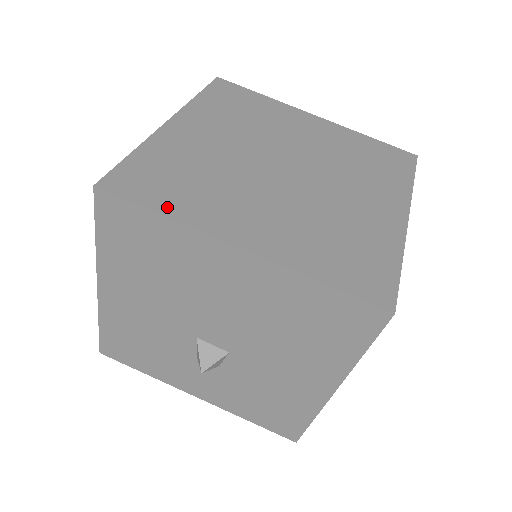
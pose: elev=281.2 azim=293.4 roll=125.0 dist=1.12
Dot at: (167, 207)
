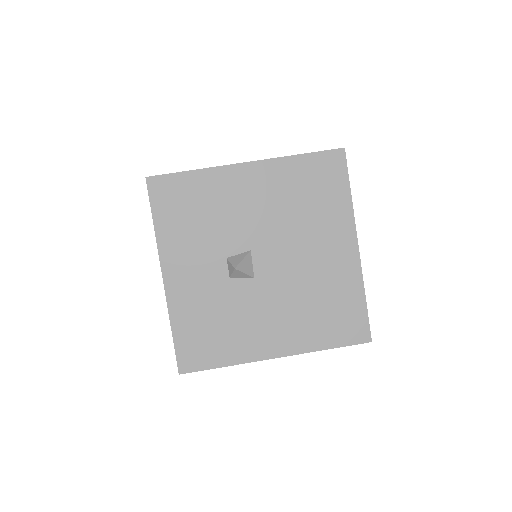
Dot at: occluded
